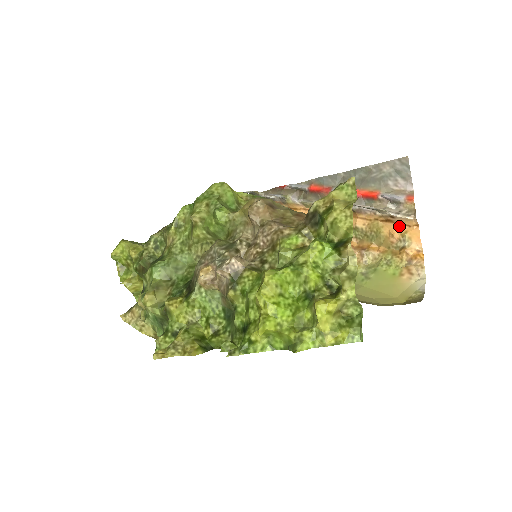
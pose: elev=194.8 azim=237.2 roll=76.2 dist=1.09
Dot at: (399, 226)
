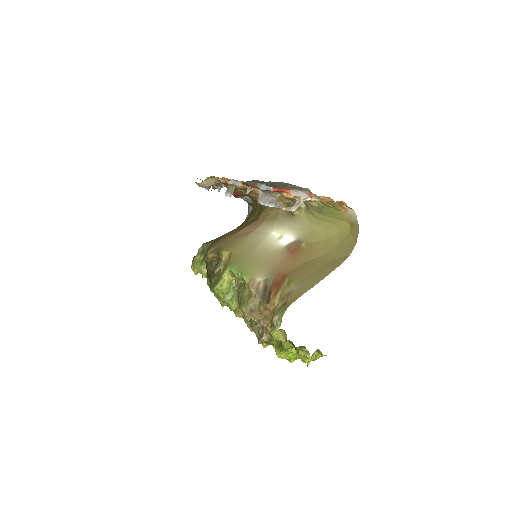
Dot at: occluded
